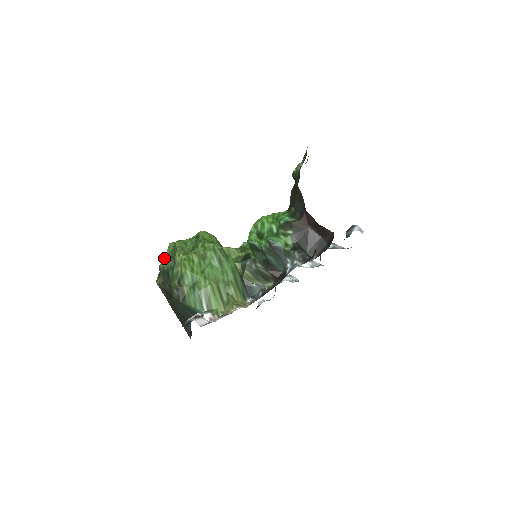
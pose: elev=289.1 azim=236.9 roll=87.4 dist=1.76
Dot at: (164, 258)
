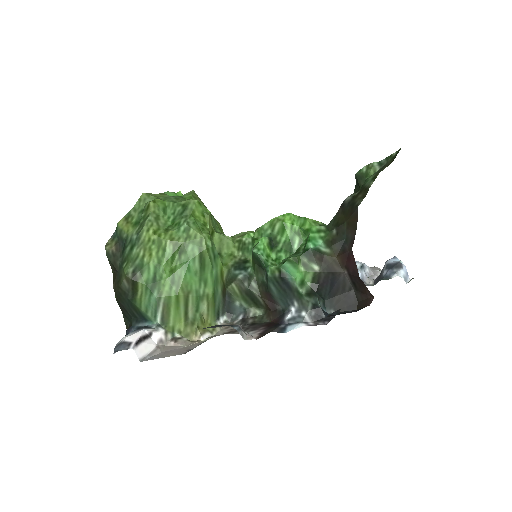
Dot at: (128, 214)
